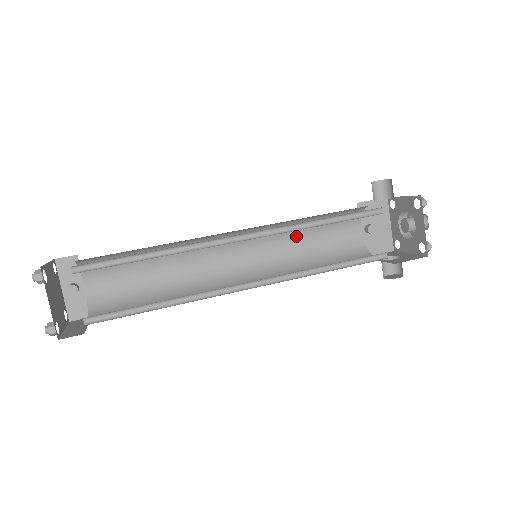
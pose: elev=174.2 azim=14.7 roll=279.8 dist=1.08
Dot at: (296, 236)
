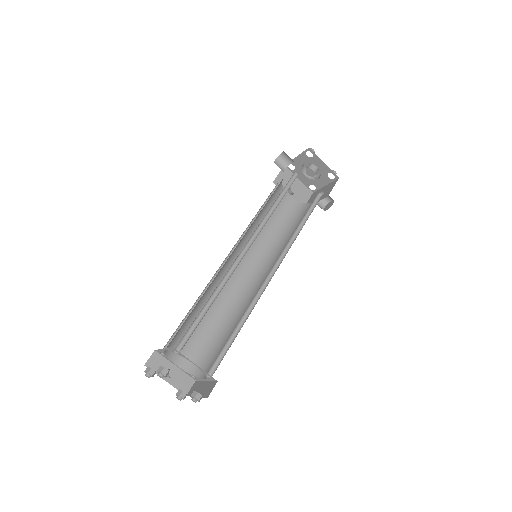
Dot at: occluded
